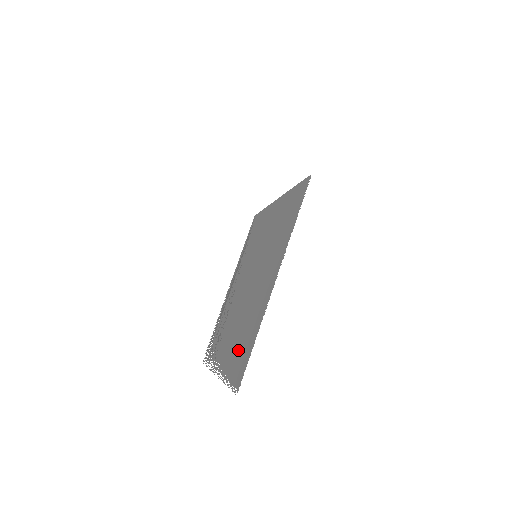
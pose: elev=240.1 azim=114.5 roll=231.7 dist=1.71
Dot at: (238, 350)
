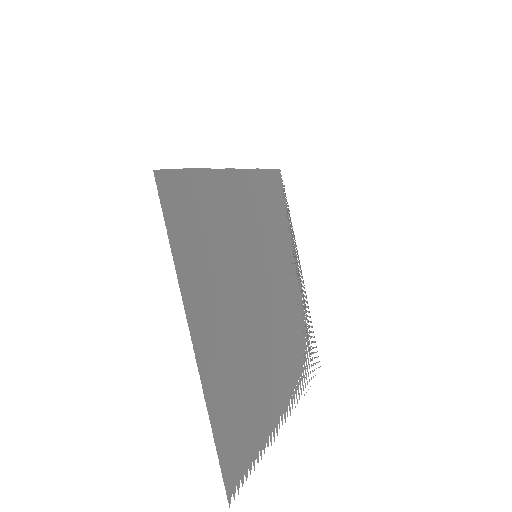
Dot at: (245, 420)
